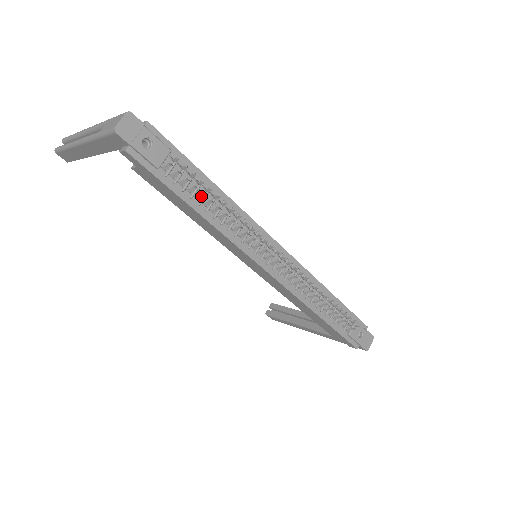
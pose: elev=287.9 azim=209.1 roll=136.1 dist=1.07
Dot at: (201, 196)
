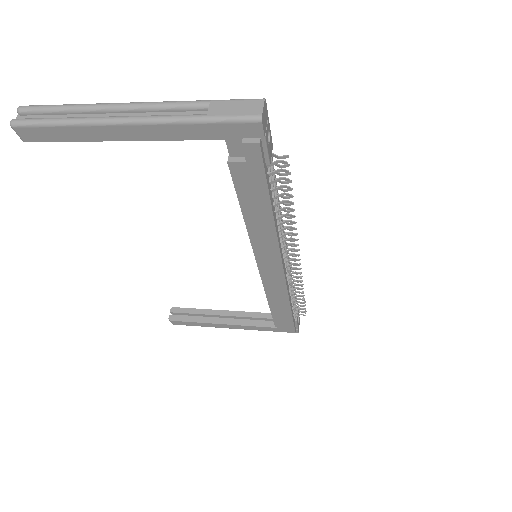
Dot at: (279, 196)
